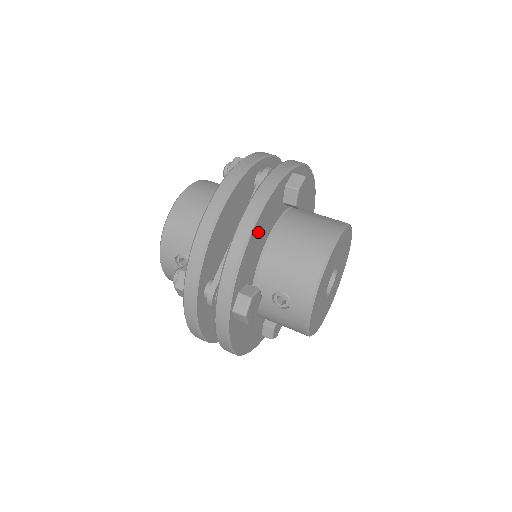
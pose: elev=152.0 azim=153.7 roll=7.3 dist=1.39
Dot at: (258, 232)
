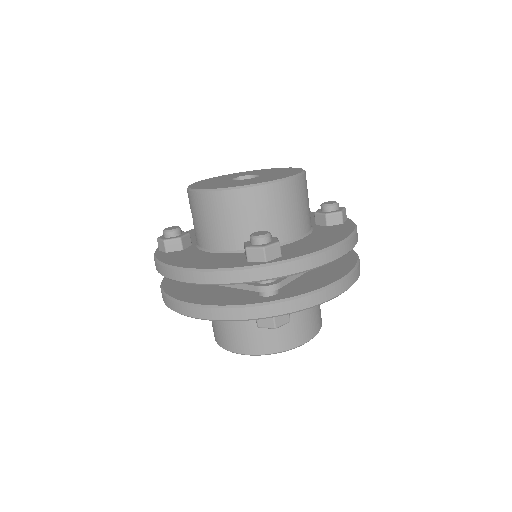
Dot at: occluded
